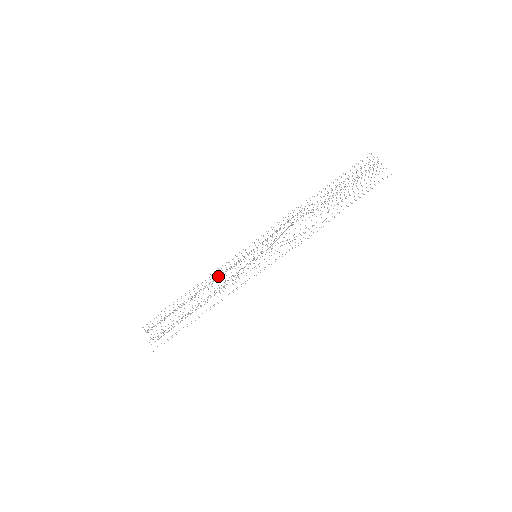
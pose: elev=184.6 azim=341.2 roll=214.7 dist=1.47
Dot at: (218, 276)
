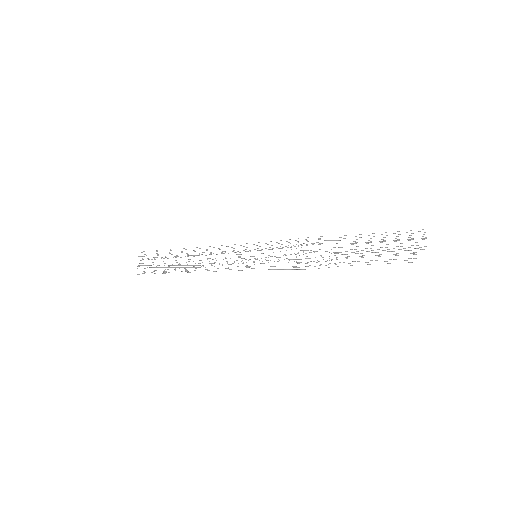
Dot at: occluded
